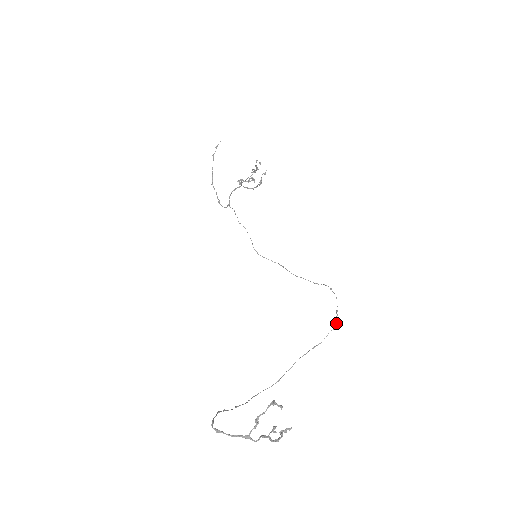
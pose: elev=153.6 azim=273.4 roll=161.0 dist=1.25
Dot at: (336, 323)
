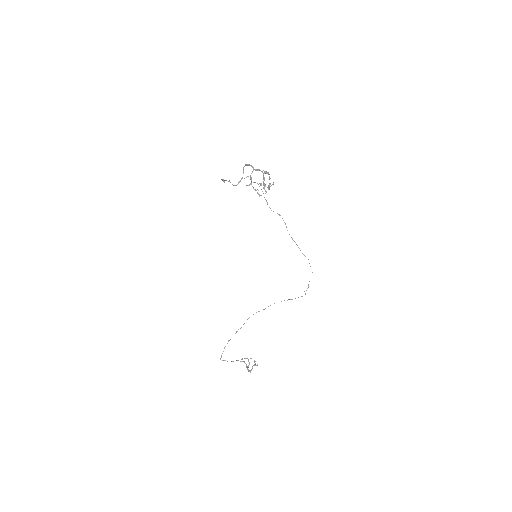
Dot at: (305, 294)
